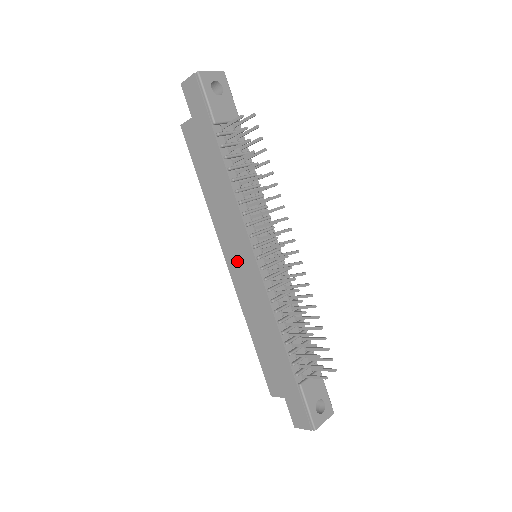
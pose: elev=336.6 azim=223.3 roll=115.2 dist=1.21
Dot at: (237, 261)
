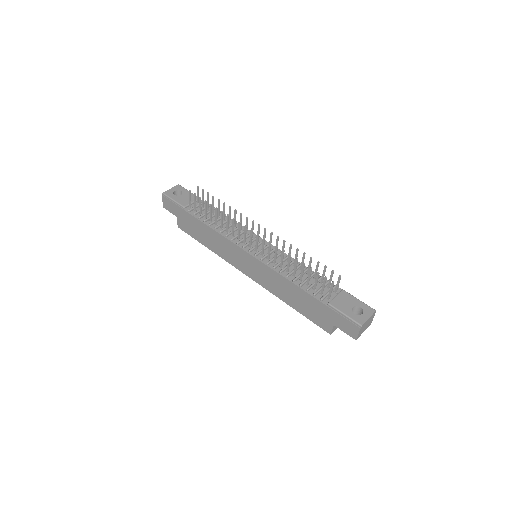
Dot at: (246, 266)
